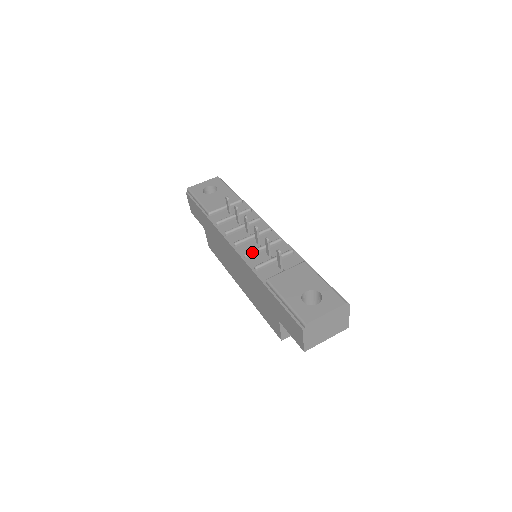
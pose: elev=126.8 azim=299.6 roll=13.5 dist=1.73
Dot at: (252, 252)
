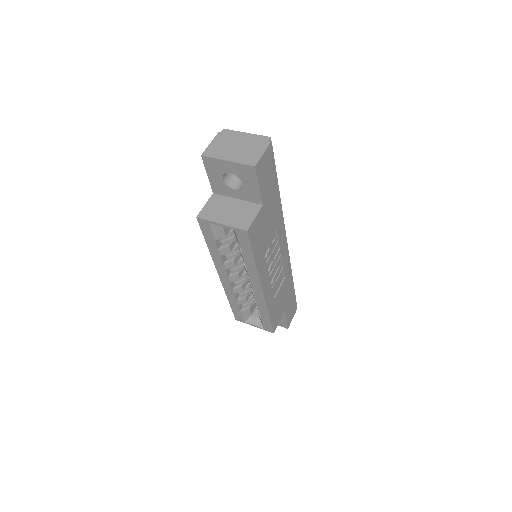
Dot at: occluded
